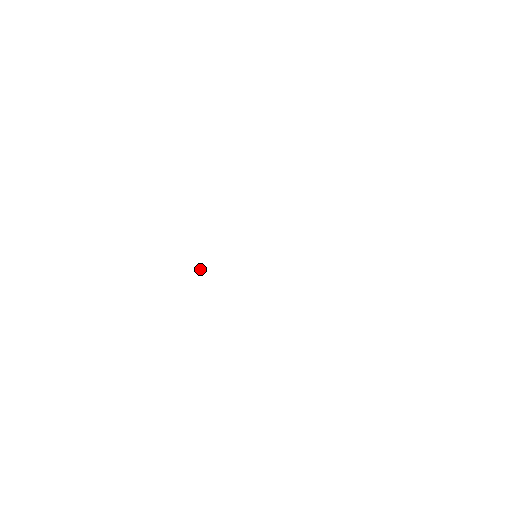
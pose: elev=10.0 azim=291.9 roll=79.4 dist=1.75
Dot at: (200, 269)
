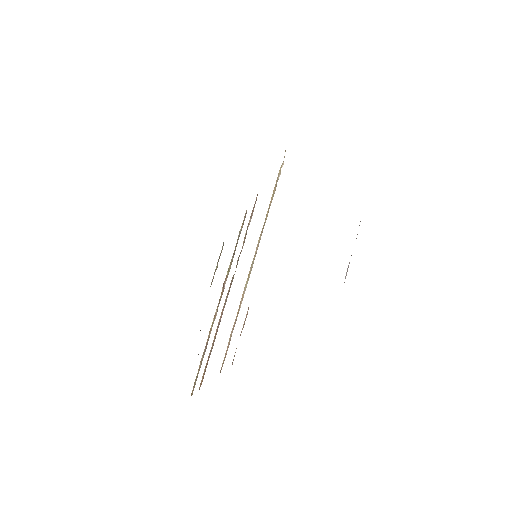
Dot at: occluded
